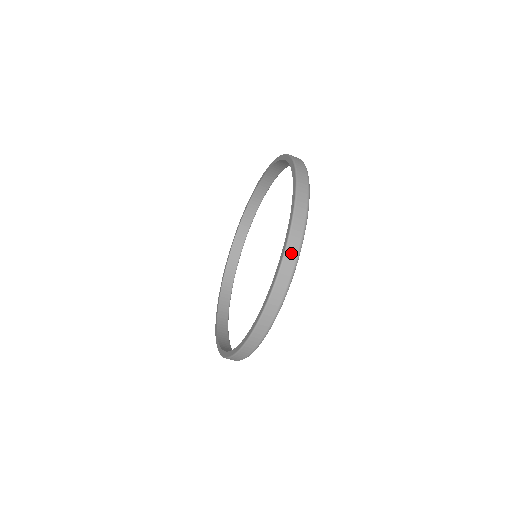
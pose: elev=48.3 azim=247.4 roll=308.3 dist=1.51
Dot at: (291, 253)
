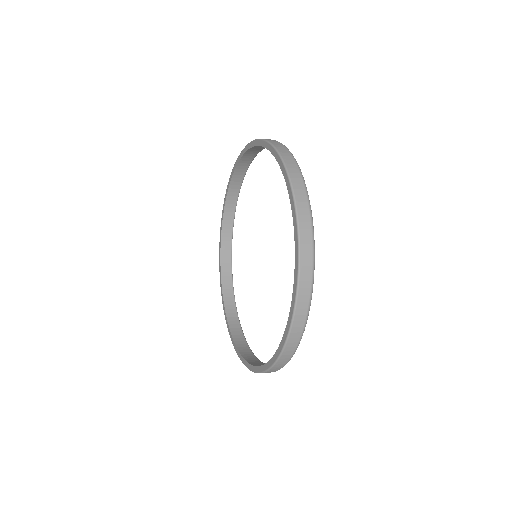
Dot at: (274, 369)
